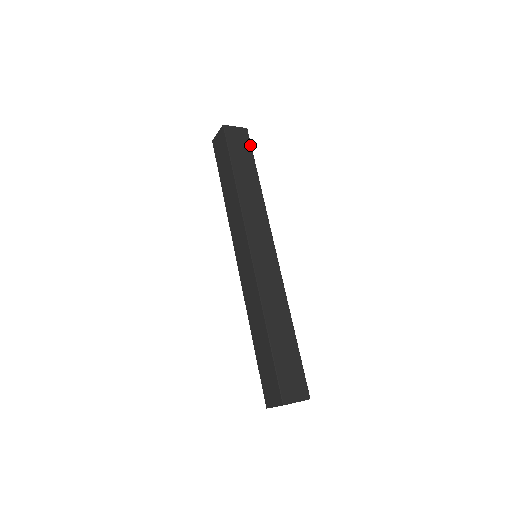
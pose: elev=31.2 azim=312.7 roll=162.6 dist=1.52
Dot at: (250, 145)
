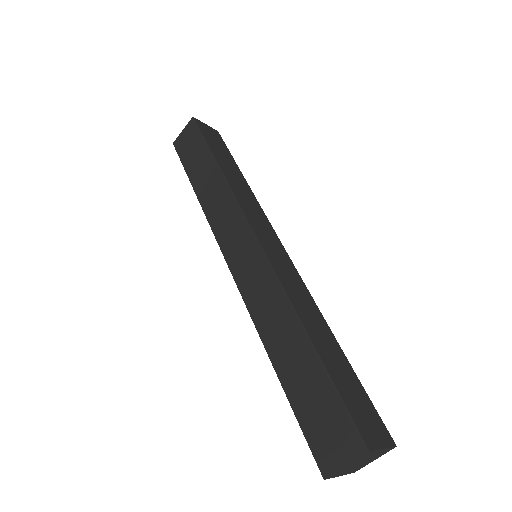
Dot at: (225, 145)
